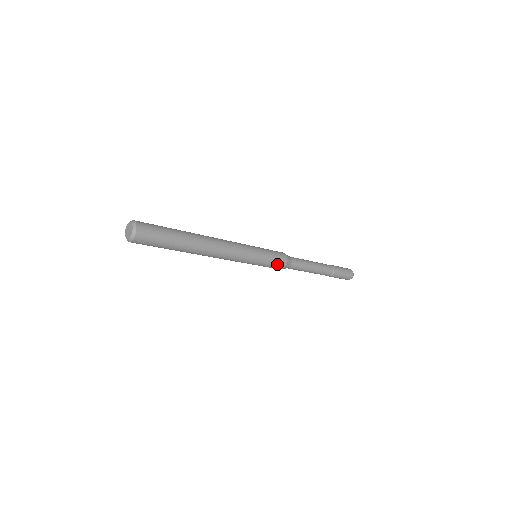
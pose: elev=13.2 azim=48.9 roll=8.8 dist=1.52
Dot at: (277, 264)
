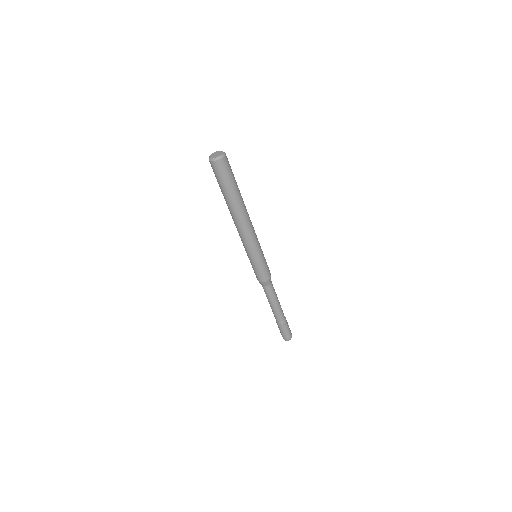
Dot at: (266, 272)
